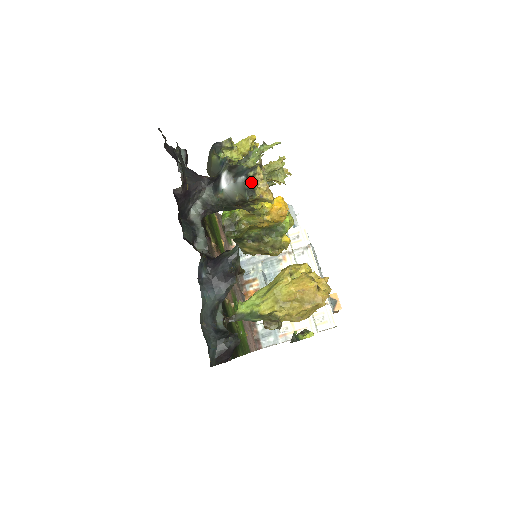
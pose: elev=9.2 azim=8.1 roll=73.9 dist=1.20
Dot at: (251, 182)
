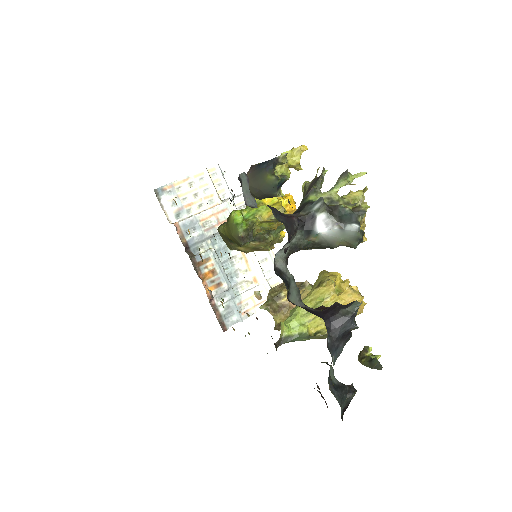
Dot at: (361, 230)
